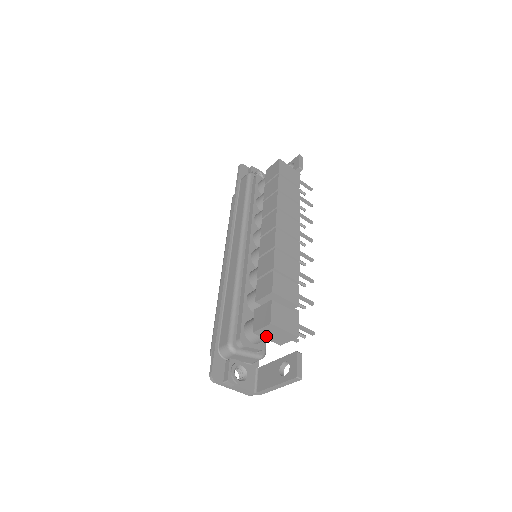
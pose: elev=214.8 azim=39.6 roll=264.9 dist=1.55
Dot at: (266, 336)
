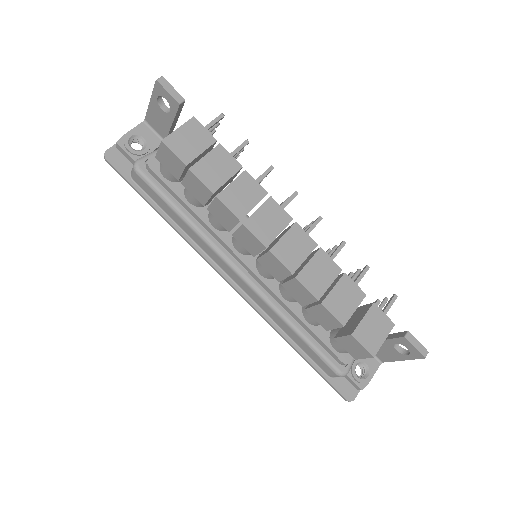
Dot at: occluded
